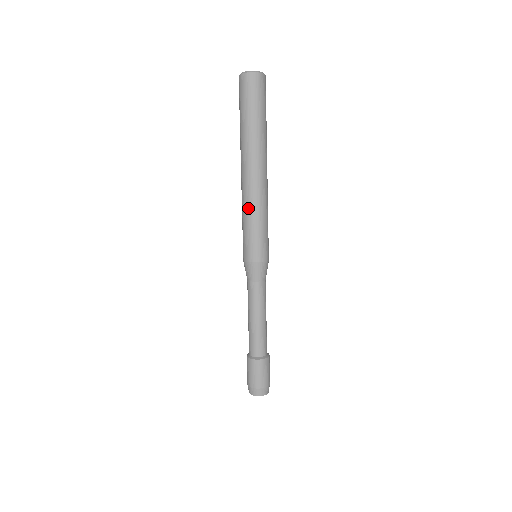
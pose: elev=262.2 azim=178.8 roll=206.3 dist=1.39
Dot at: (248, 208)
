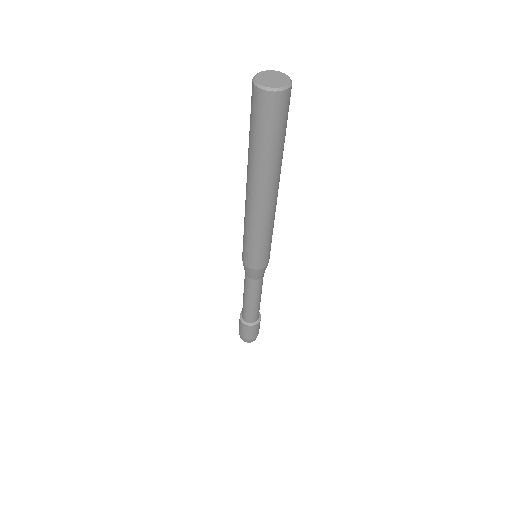
Dot at: (244, 220)
